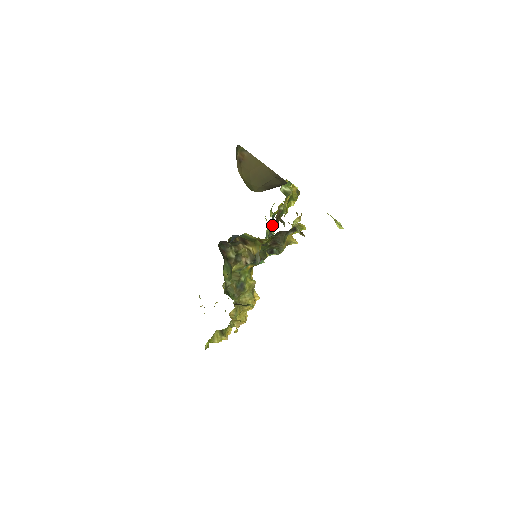
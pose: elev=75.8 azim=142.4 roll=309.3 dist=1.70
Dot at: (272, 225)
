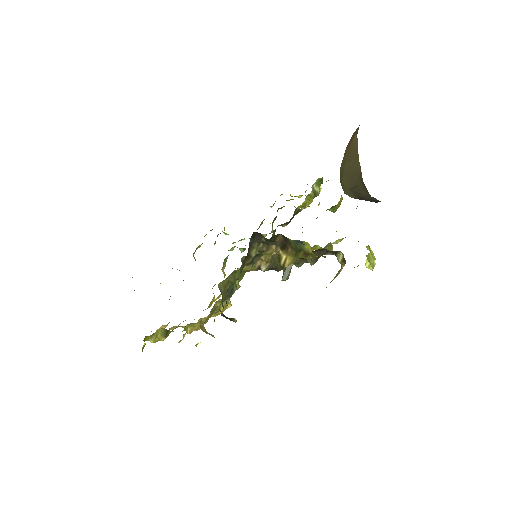
Dot at: occluded
